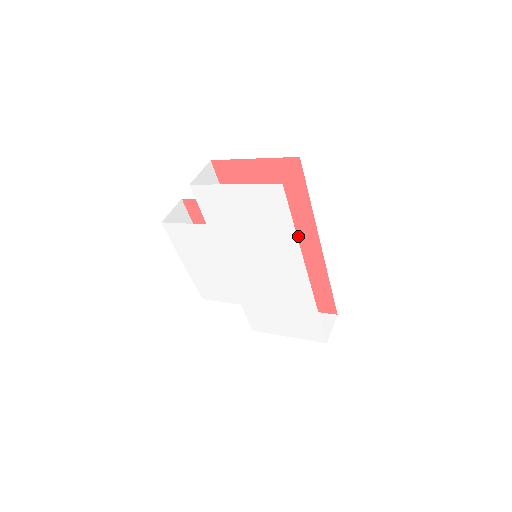
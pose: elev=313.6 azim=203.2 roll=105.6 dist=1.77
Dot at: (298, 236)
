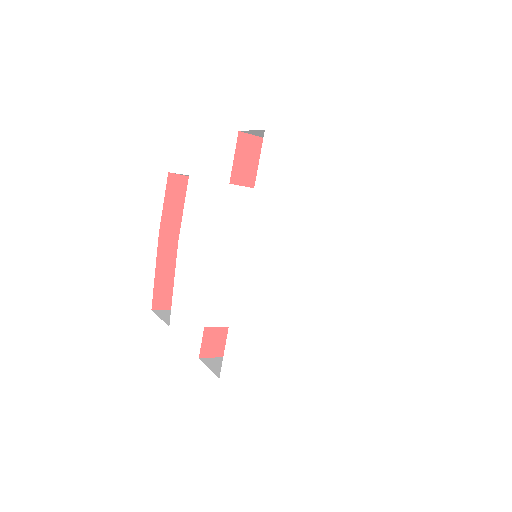
Dot at: occluded
